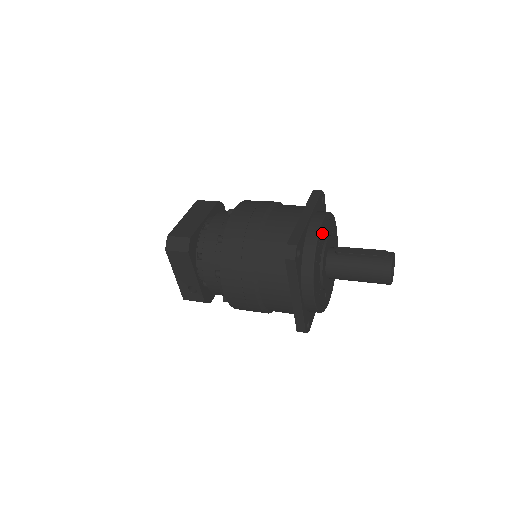
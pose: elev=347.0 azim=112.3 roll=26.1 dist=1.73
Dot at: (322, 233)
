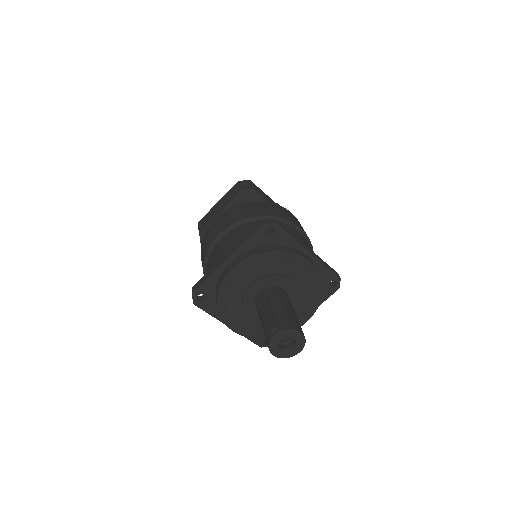
Dot at: (237, 279)
